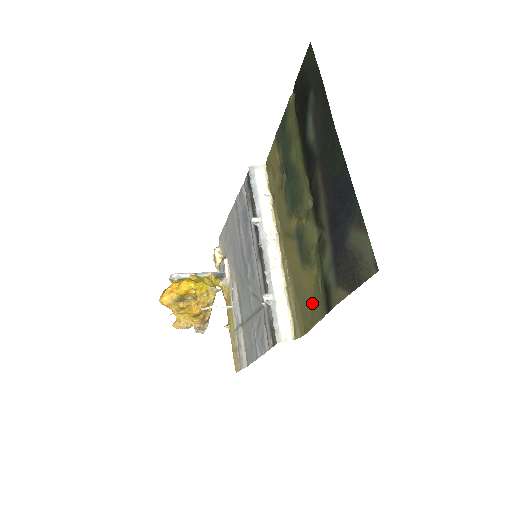
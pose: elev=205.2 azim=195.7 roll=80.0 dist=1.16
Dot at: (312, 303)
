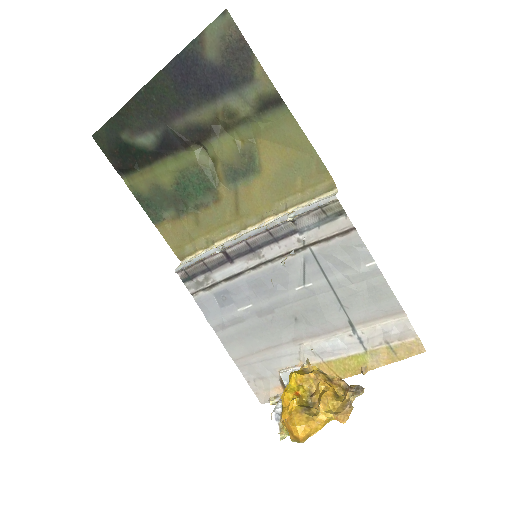
Dot at: (289, 148)
